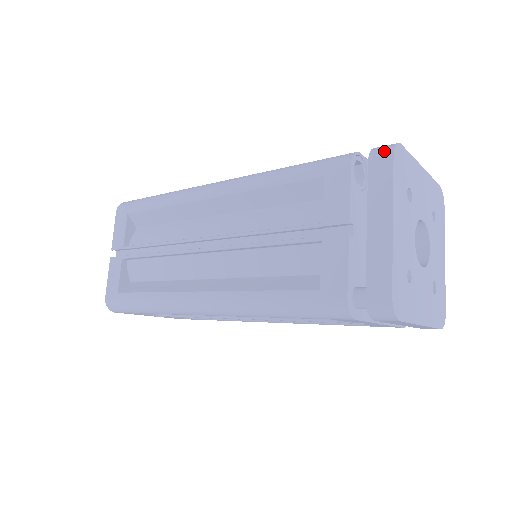
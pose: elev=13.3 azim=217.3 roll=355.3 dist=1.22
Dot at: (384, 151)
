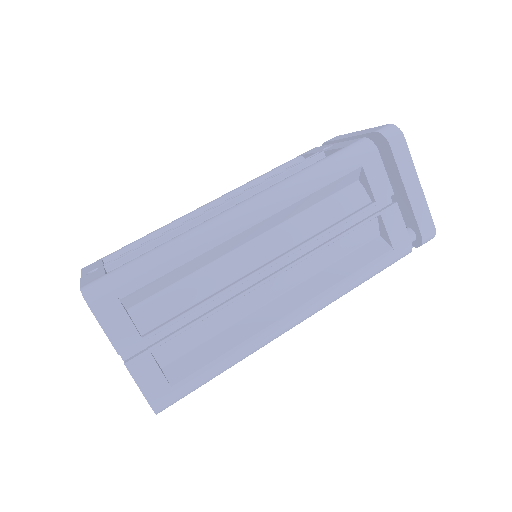
Dot at: (396, 134)
